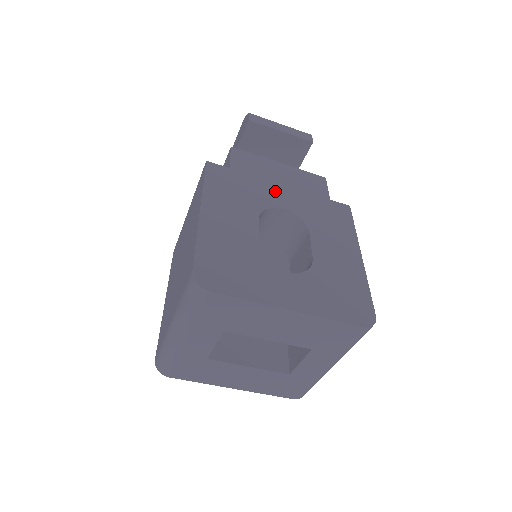
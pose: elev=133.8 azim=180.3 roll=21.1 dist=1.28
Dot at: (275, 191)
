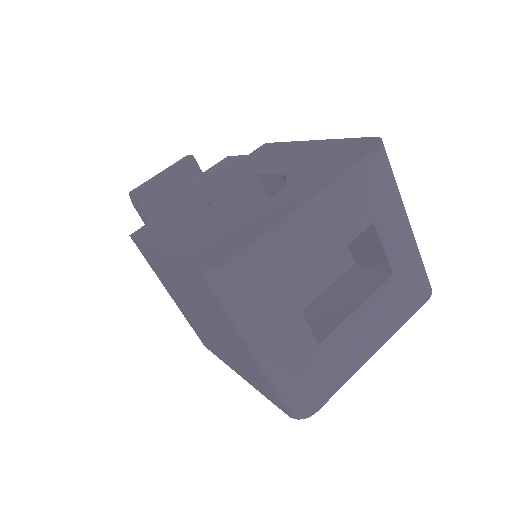
Dot at: (202, 192)
